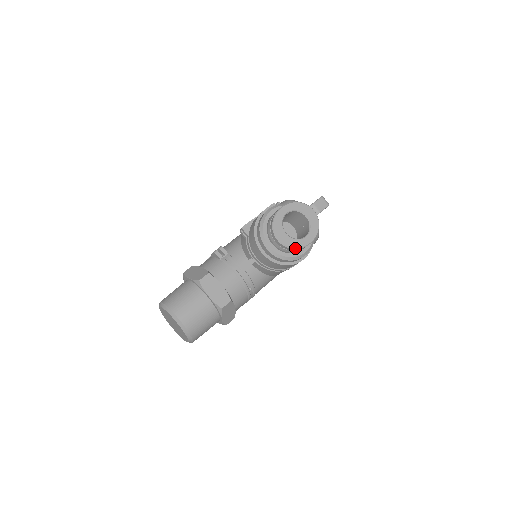
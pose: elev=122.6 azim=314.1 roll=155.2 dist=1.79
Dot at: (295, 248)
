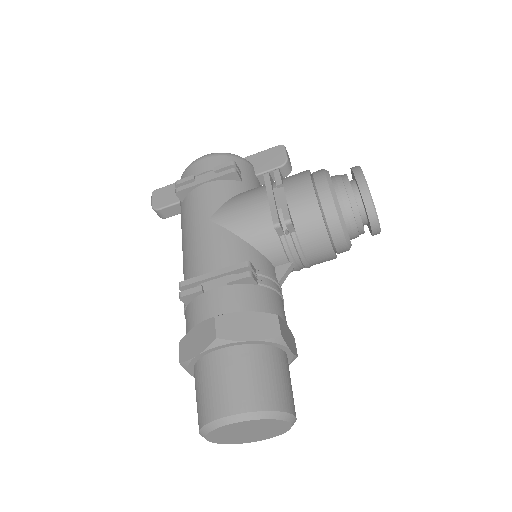
Dot at: occluded
